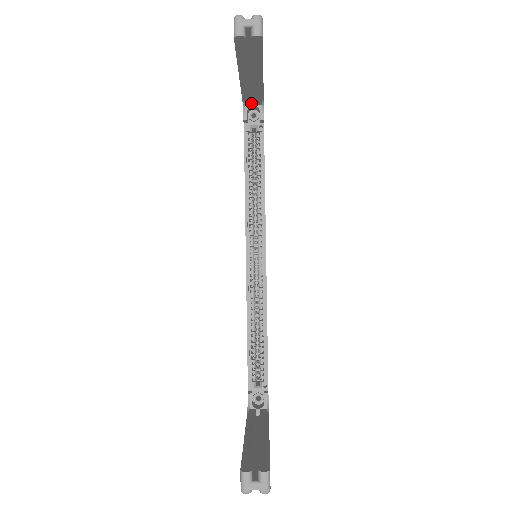
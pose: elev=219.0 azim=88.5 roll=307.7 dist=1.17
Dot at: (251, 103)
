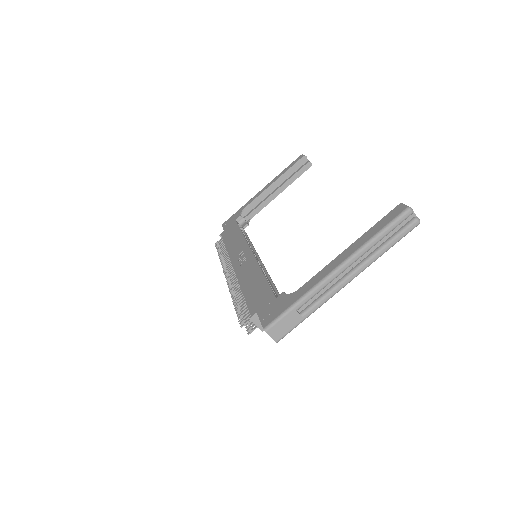
Dot at: (242, 216)
